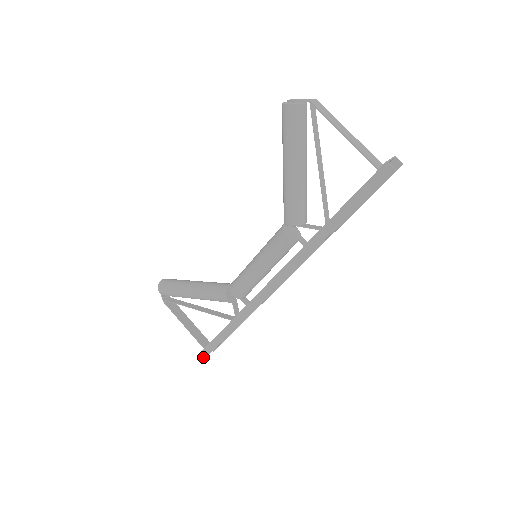
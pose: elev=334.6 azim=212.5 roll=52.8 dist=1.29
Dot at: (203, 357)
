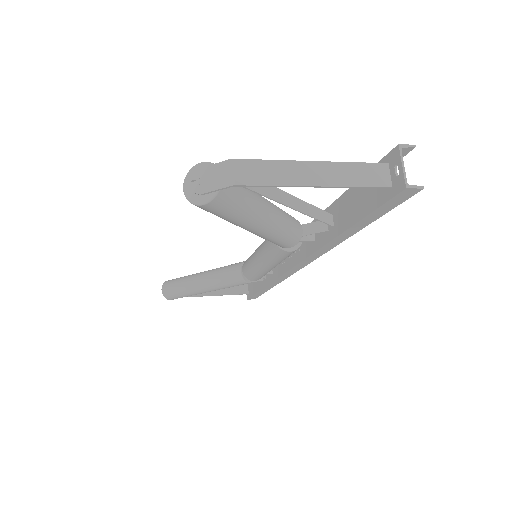
Dot at: occluded
